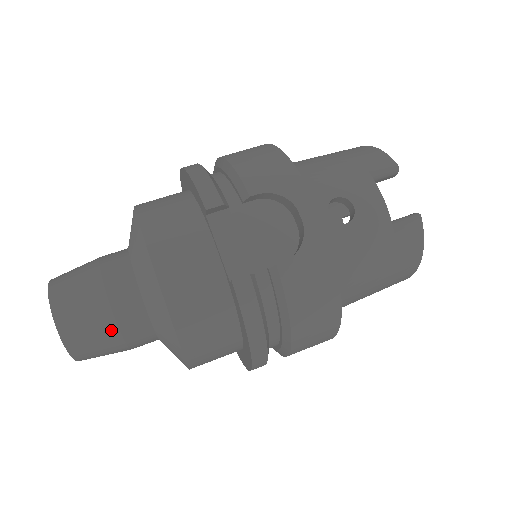
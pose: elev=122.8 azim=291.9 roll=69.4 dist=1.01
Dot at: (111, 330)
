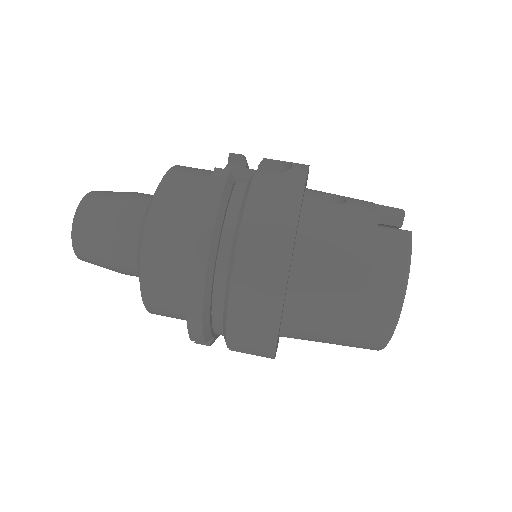
Dot at: (113, 211)
